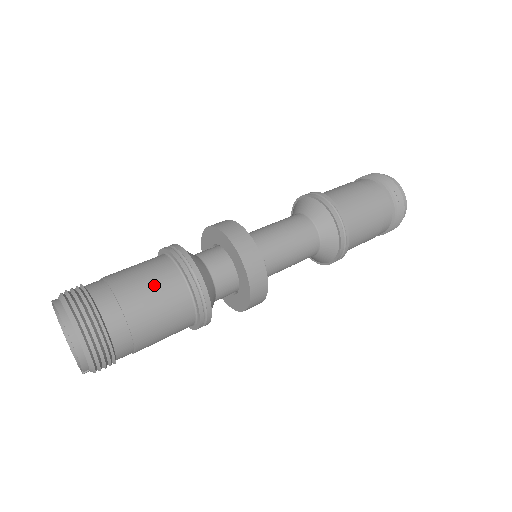
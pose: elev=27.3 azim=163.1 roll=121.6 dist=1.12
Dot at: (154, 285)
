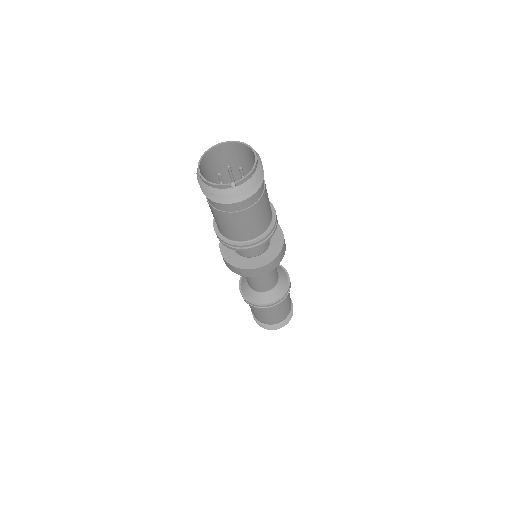
Dot at: occluded
